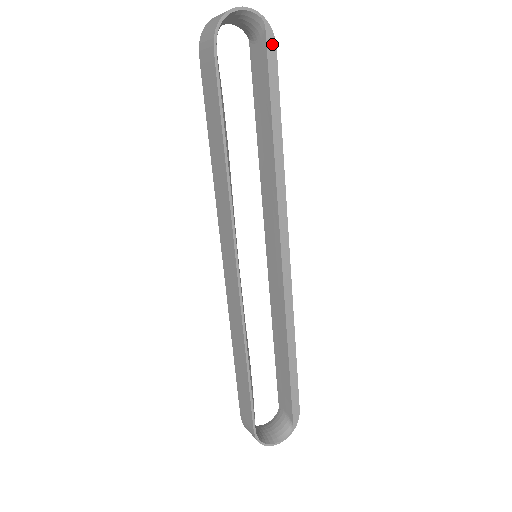
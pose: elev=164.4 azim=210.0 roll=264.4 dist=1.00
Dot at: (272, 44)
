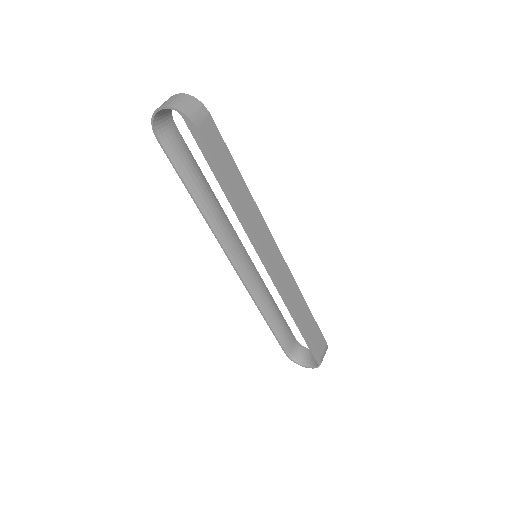
Dot at: (193, 127)
